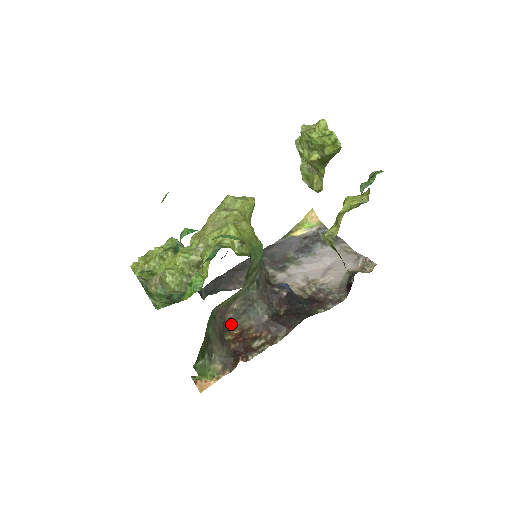
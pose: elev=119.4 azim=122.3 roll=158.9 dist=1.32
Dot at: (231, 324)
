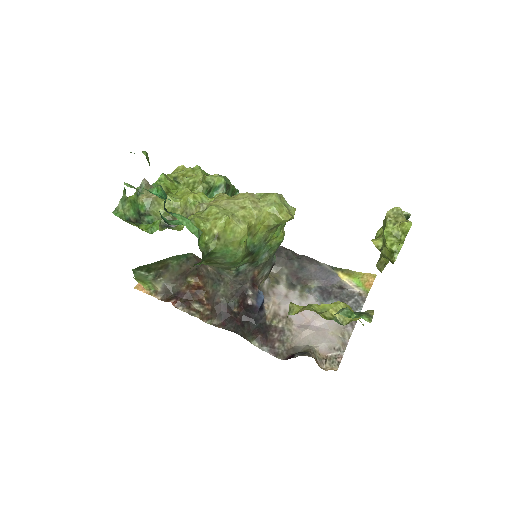
Dot at: (202, 275)
